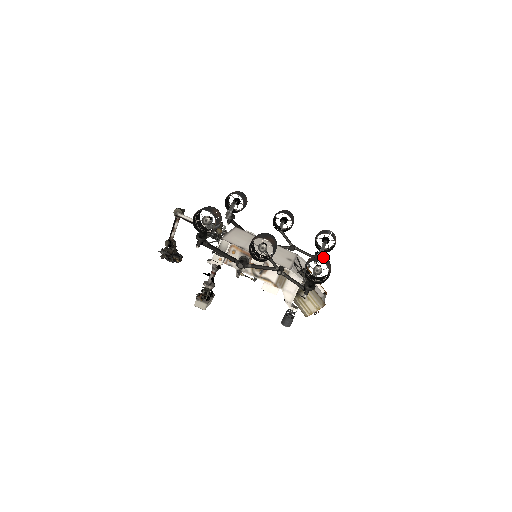
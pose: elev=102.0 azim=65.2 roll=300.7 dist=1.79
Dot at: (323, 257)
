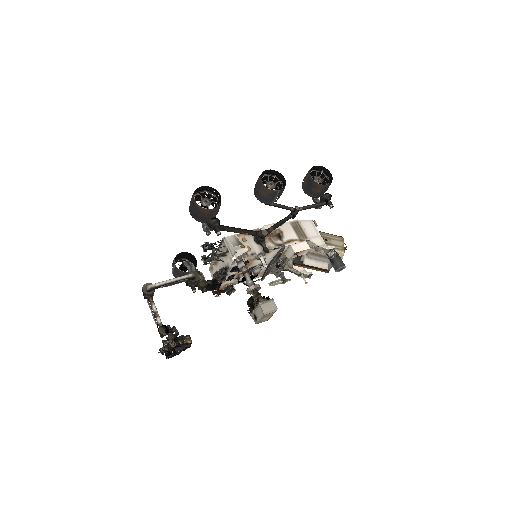
Dot at: (310, 173)
